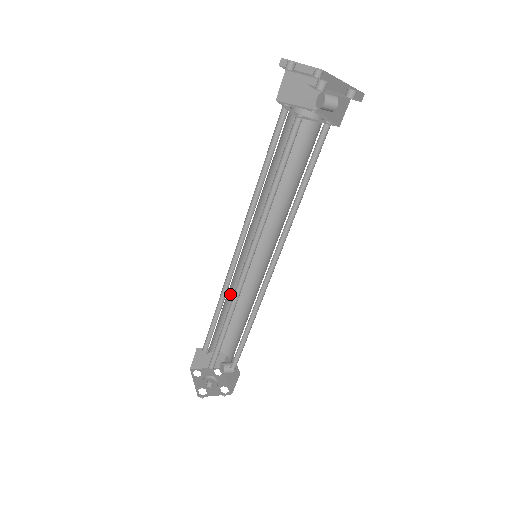
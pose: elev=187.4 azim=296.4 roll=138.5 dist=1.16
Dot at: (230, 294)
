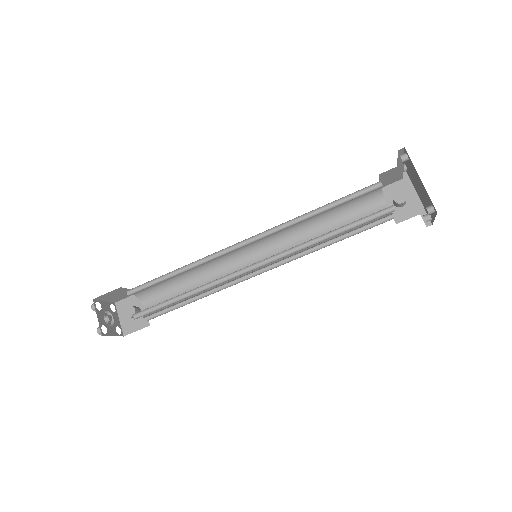
Dot at: (199, 265)
